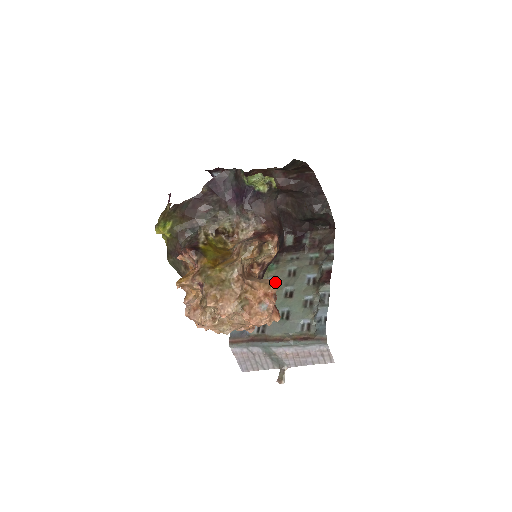
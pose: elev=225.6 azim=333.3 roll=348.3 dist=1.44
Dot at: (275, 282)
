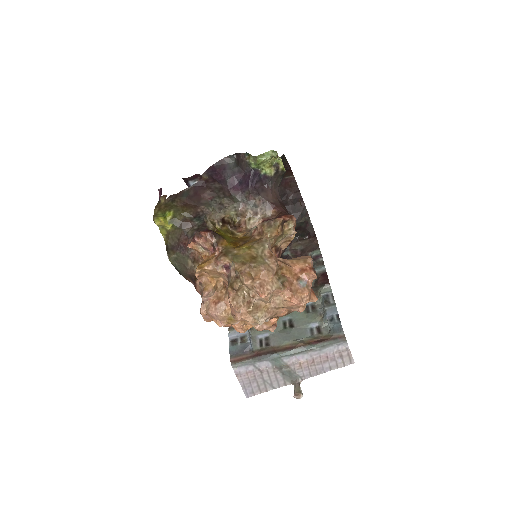
Dot at: (309, 257)
